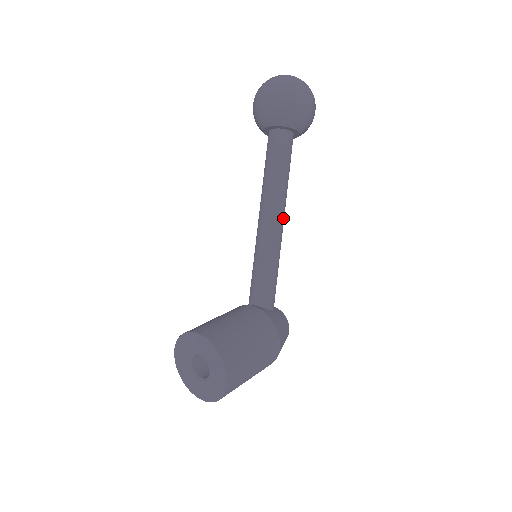
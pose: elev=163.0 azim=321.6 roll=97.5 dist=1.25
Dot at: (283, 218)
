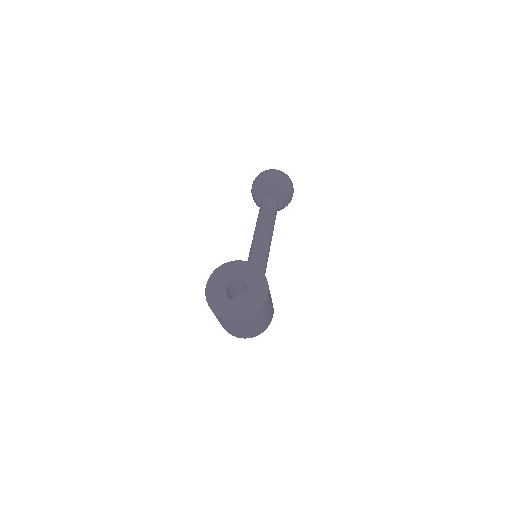
Dot at: (270, 245)
